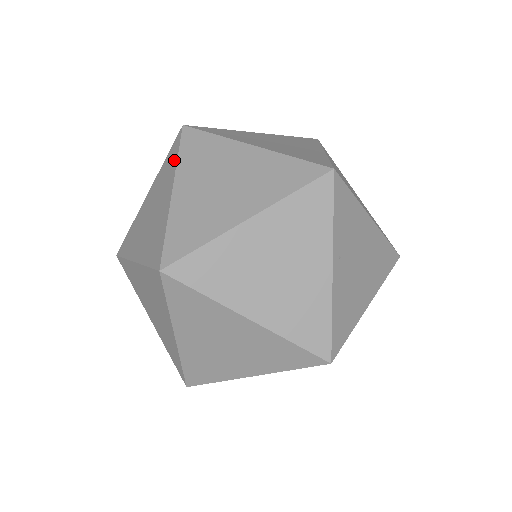
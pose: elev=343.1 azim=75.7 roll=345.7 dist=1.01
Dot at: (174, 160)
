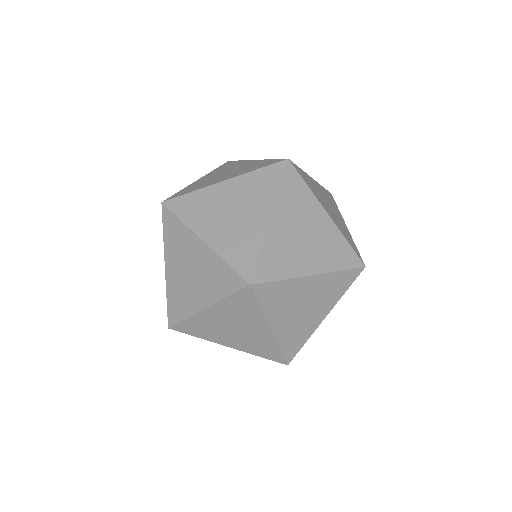
Dot at: (237, 162)
